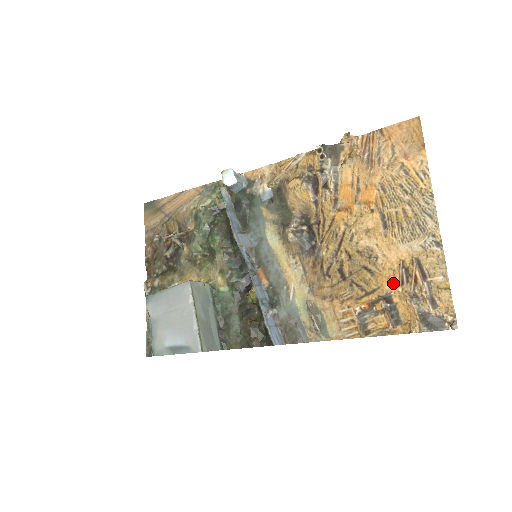
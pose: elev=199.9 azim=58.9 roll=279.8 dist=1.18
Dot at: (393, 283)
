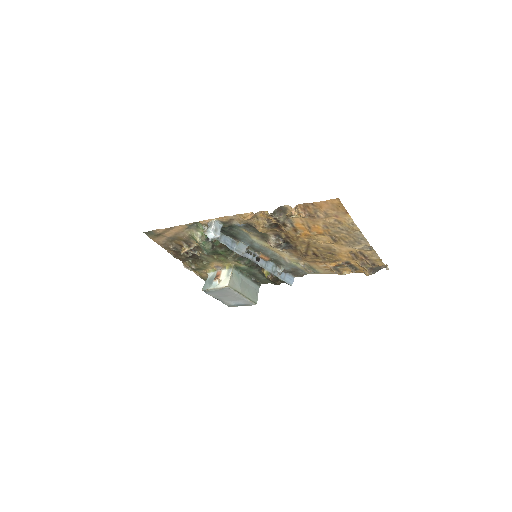
Dot at: (349, 259)
